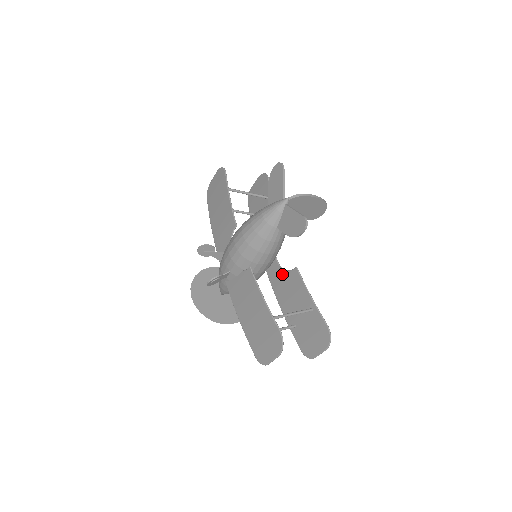
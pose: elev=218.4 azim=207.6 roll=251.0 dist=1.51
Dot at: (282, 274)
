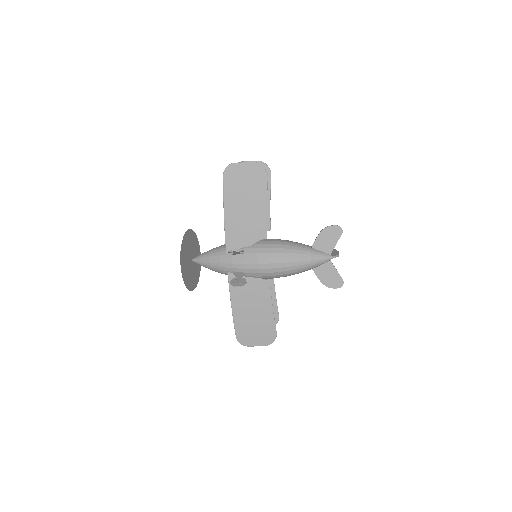
Dot at: occluded
